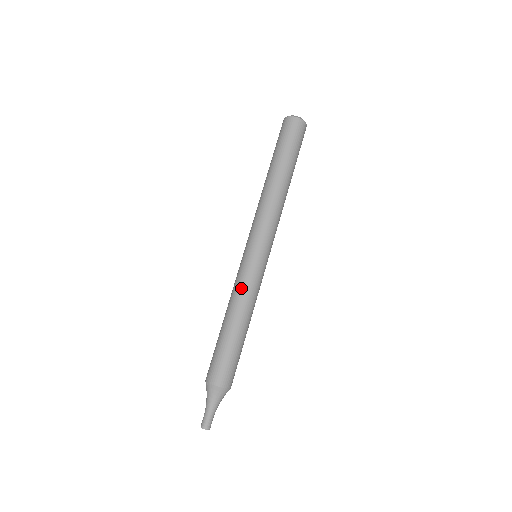
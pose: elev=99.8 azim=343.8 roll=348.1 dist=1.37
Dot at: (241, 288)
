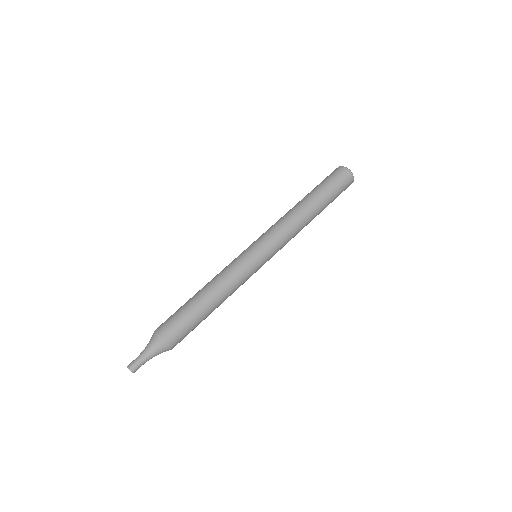
Dot at: (233, 275)
